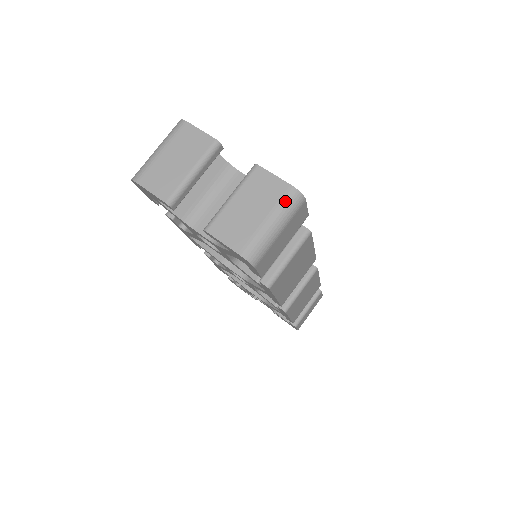
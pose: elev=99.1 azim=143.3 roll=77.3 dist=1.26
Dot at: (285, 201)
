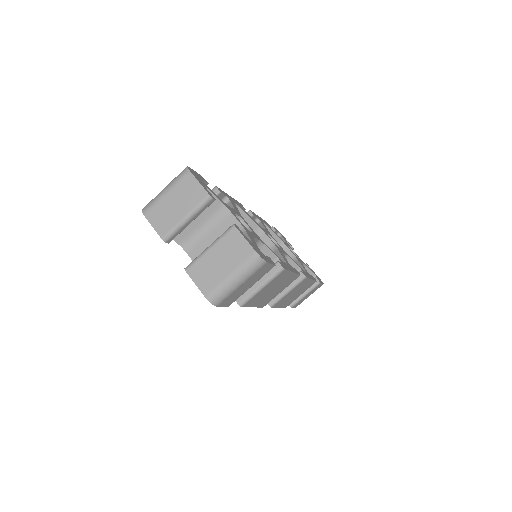
Dot at: (248, 263)
